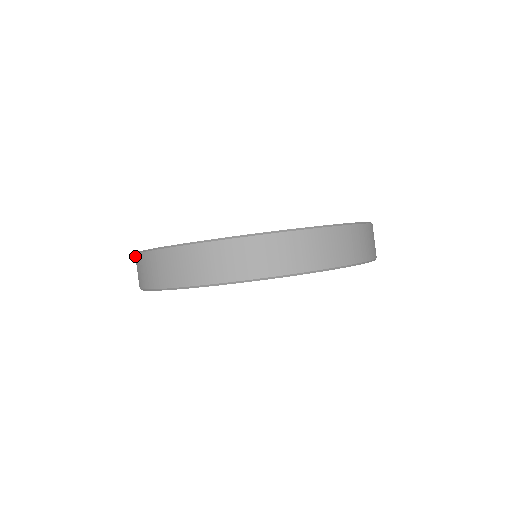
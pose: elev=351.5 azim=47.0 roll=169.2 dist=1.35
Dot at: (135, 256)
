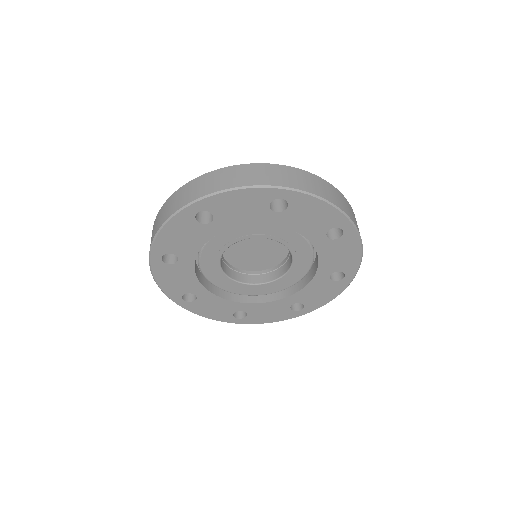
Dot at: occluded
